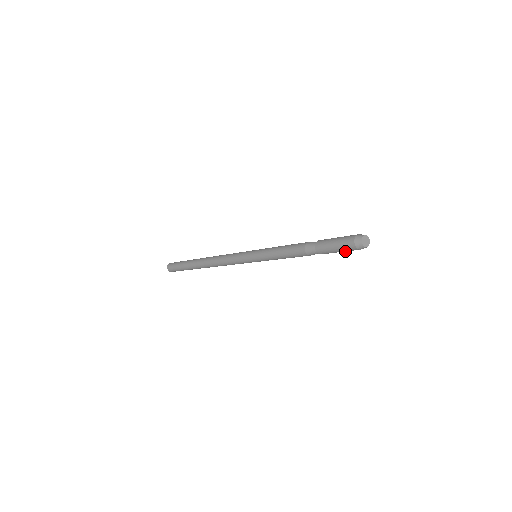
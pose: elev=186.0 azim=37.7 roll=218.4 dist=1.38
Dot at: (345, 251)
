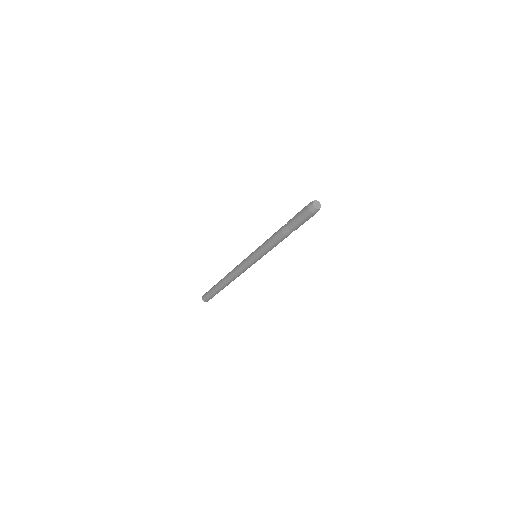
Dot at: (303, 218)
